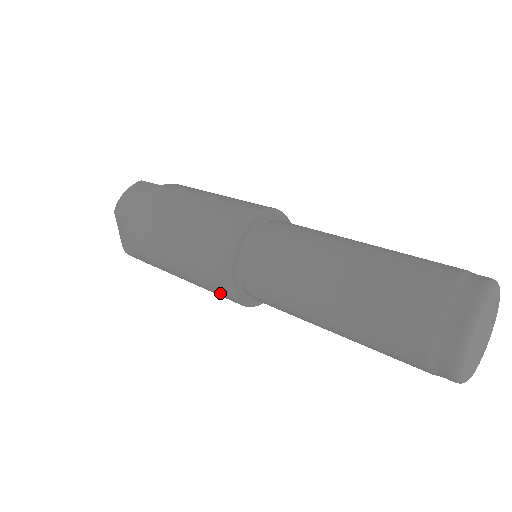
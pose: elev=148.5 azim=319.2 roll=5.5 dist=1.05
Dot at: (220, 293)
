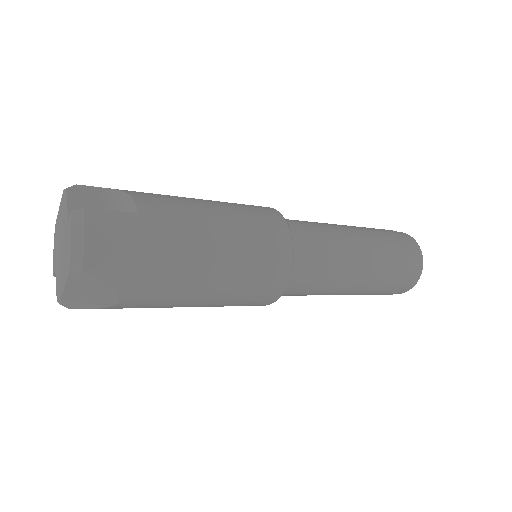
Dot at: occluded
